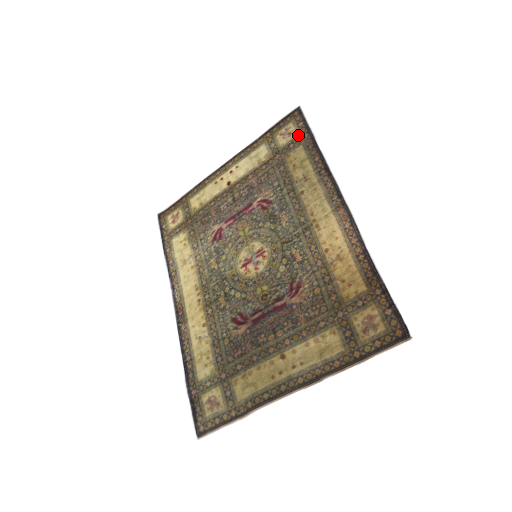
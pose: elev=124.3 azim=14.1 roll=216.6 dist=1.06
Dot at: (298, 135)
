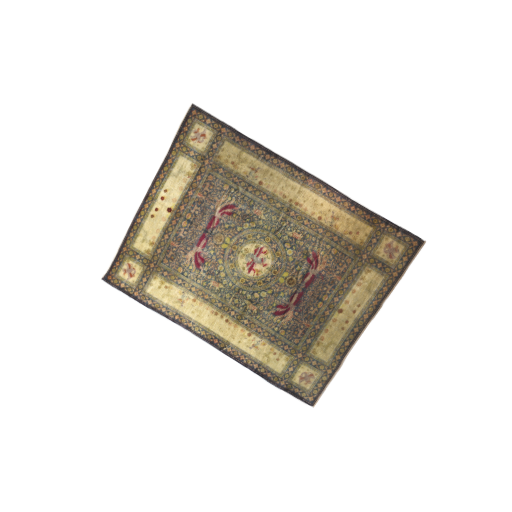
Dot at: (214, 133)
